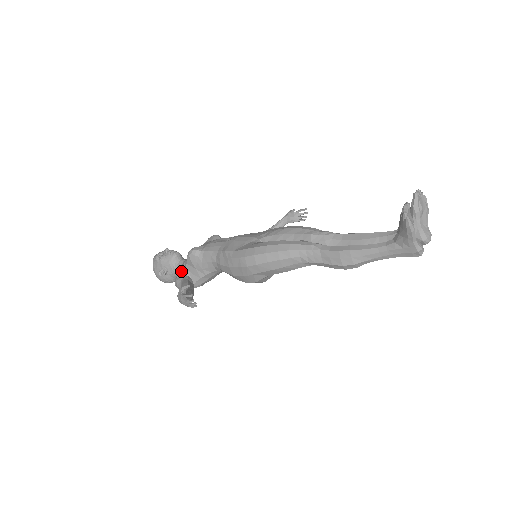
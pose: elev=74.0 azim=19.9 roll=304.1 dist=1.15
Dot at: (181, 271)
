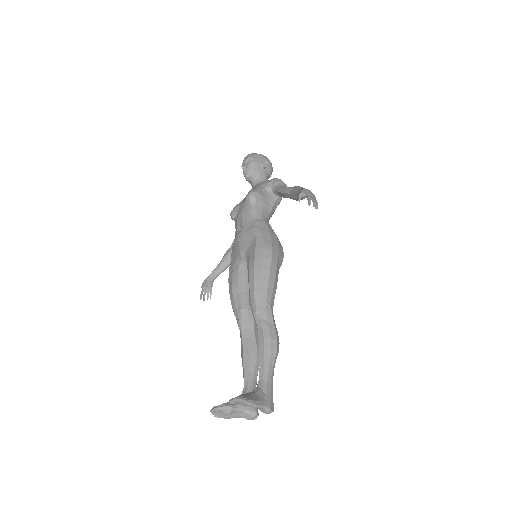
Dot at: occluded
